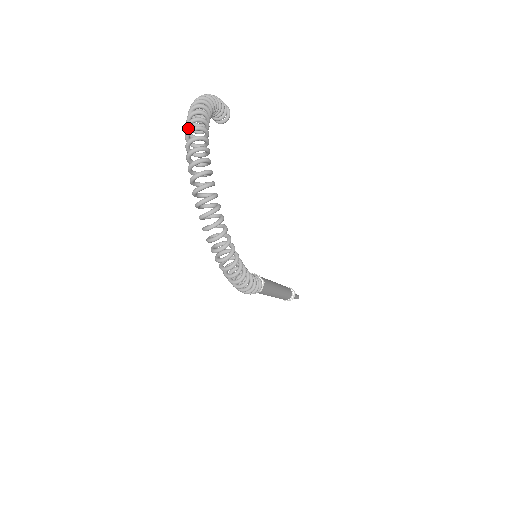
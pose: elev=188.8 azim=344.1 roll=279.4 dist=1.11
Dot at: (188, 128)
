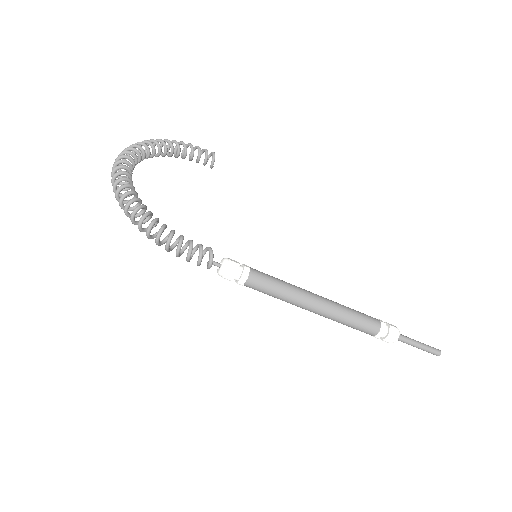
Dot at: occluded
